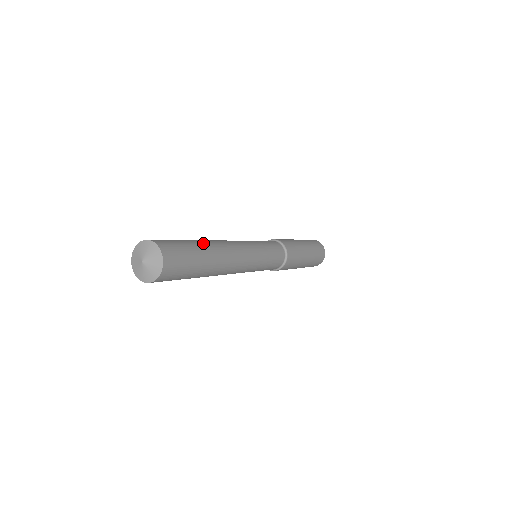
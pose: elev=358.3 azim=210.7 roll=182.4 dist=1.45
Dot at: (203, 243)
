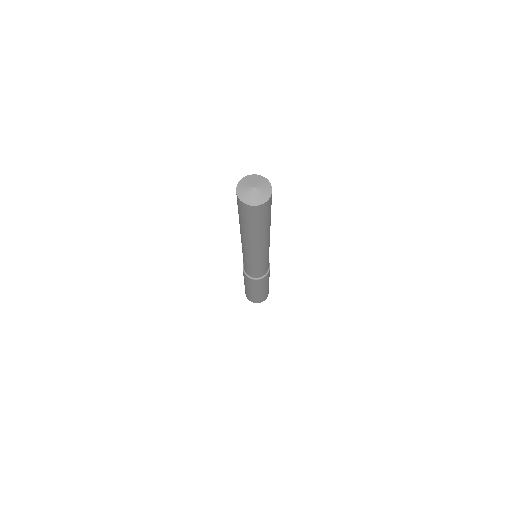
Dot at: occluded
